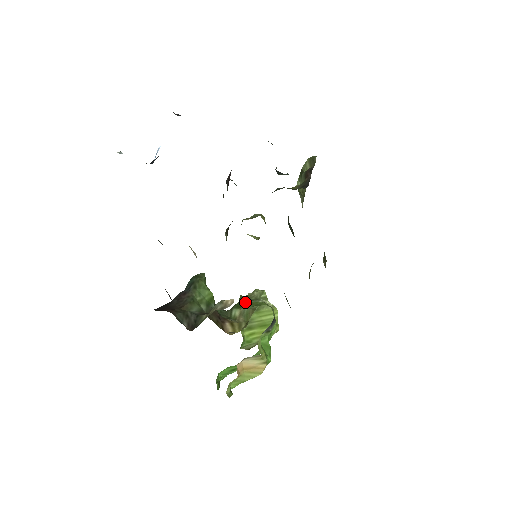
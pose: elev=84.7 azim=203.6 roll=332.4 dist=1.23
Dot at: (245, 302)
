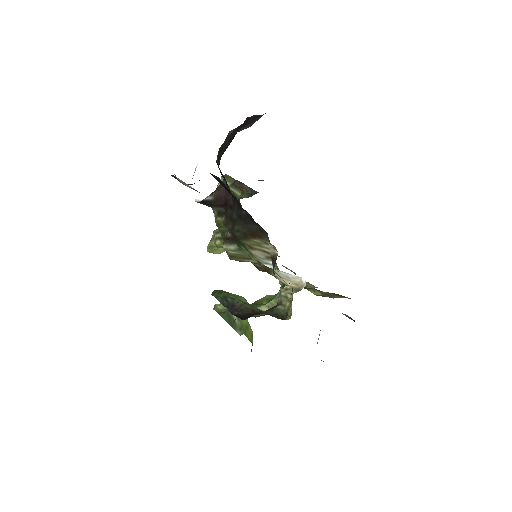
Dot at: occluded
